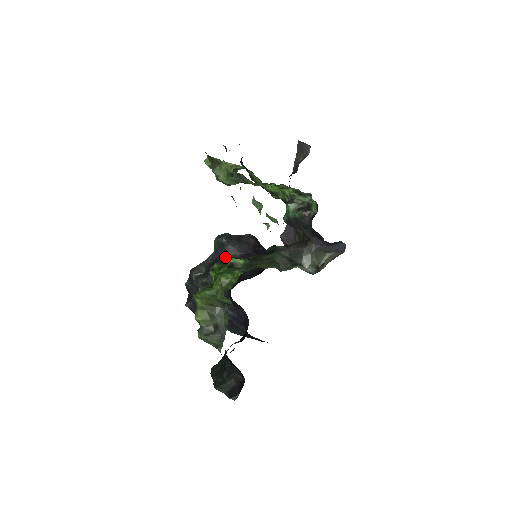
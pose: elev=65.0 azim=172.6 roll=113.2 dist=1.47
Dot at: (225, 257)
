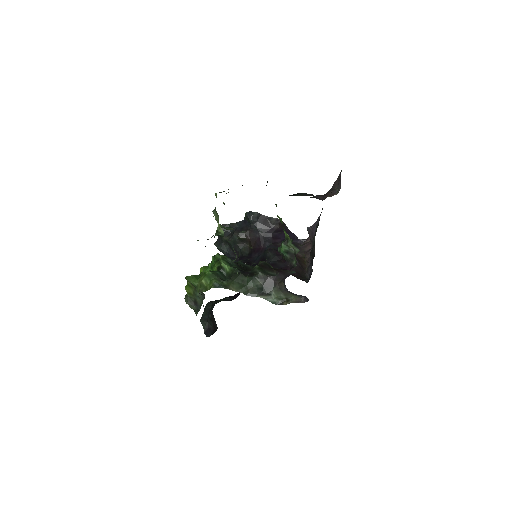
Dot at: (221, 256)
